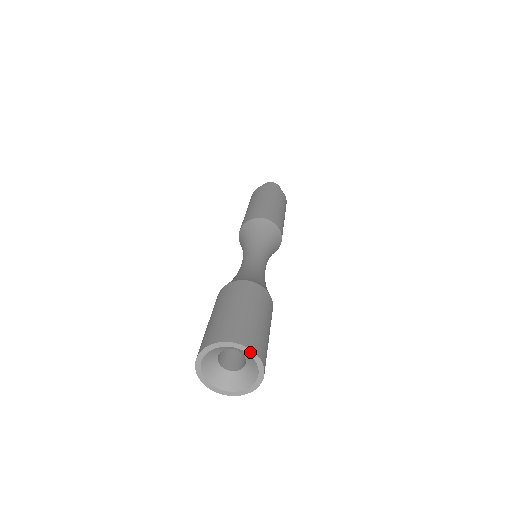
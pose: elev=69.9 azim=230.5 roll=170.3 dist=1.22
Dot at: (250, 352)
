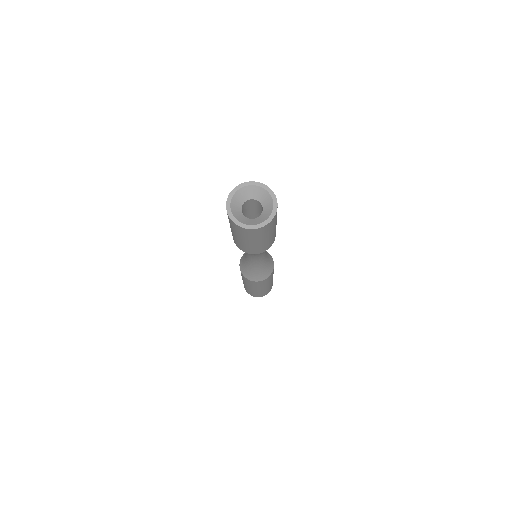
Dot at: (250, 183)
